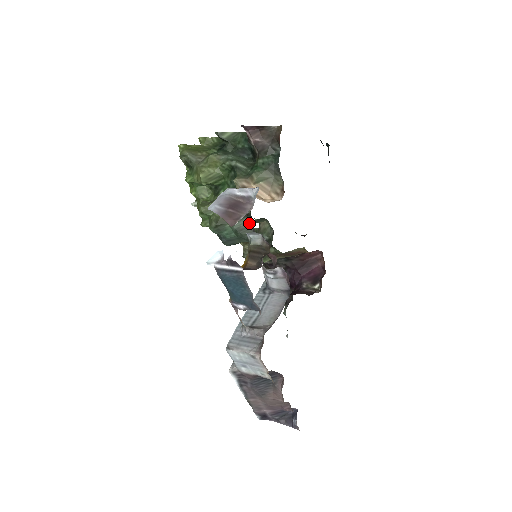
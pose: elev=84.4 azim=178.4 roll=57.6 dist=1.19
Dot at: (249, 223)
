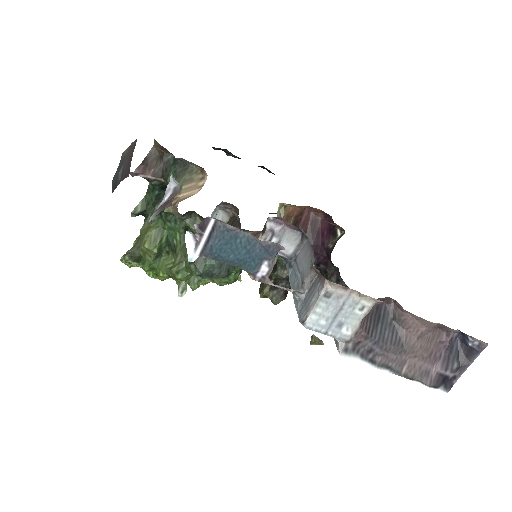
Dot at: occluded
